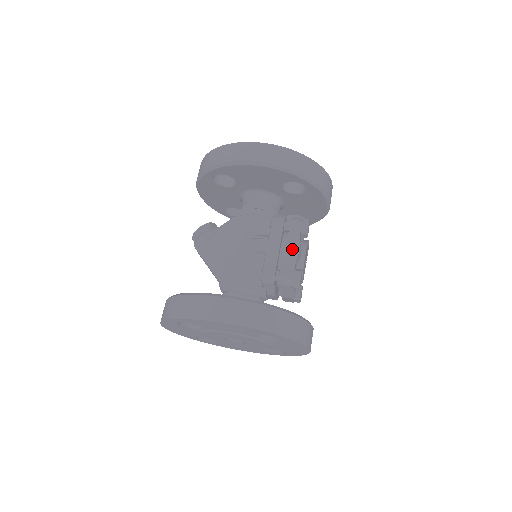
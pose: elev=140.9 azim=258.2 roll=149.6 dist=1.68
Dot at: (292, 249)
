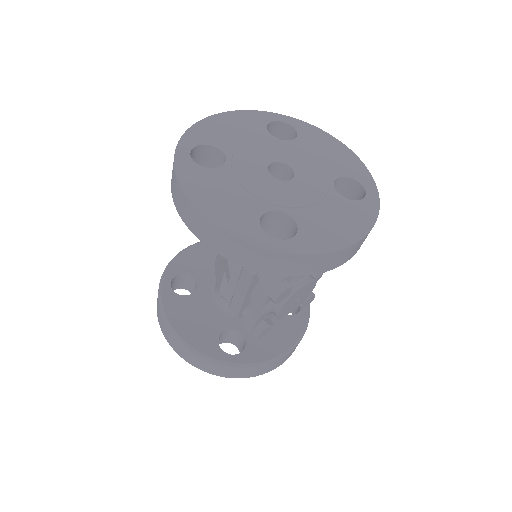
Dot at: (254, 310)
